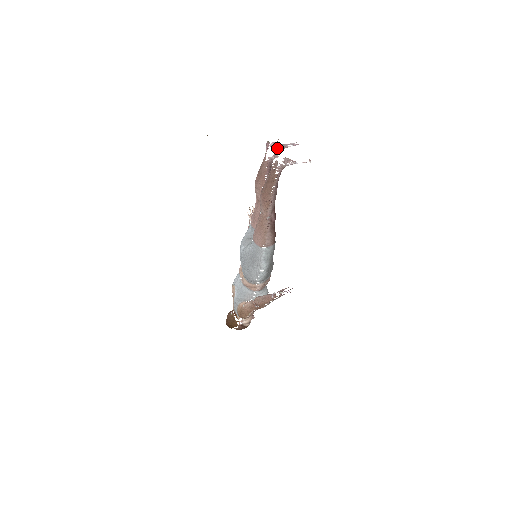
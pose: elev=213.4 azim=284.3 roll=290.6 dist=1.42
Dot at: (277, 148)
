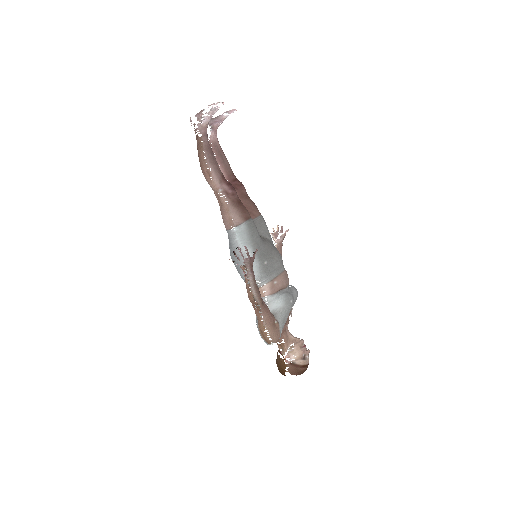
Dot at: (211, 123)
